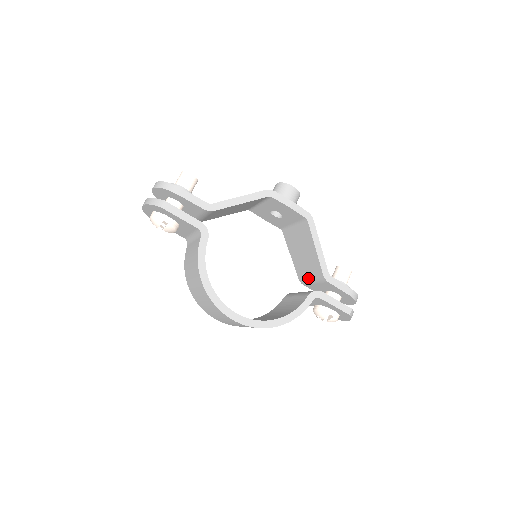
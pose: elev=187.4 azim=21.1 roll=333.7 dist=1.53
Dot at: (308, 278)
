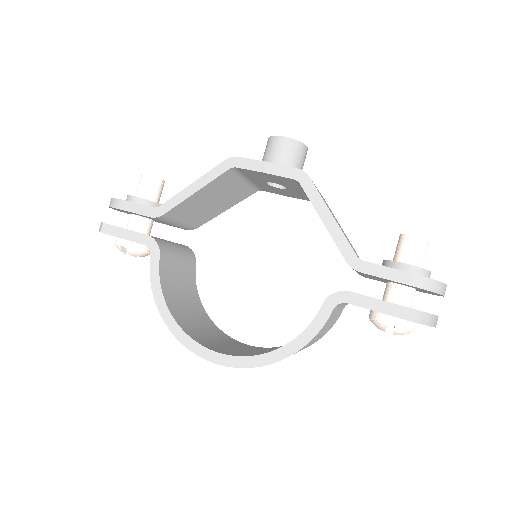
Dot at: occluded
